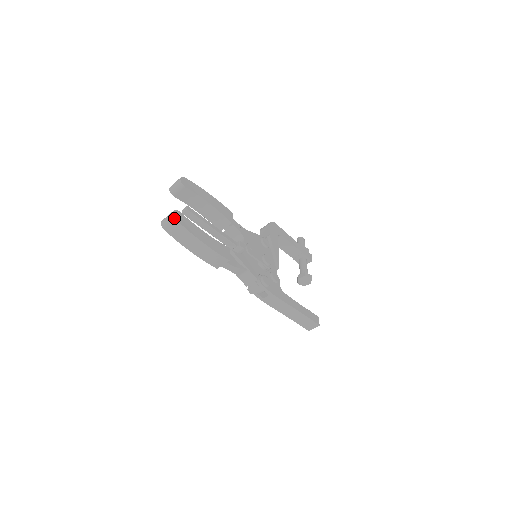
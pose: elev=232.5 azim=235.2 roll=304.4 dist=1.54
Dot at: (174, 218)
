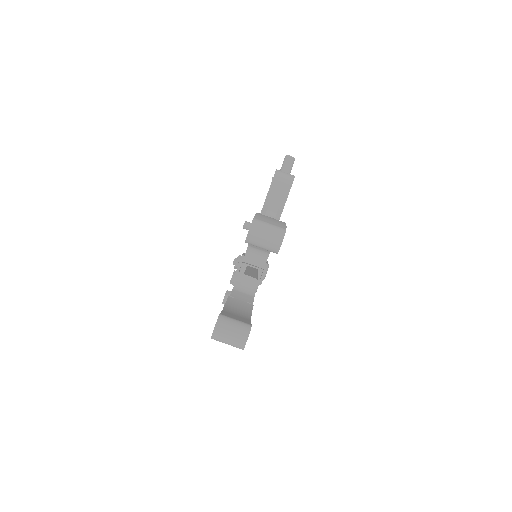
Dot at: (243, 349)
